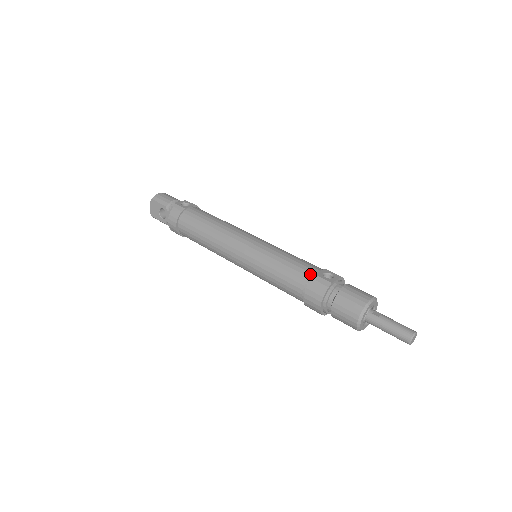
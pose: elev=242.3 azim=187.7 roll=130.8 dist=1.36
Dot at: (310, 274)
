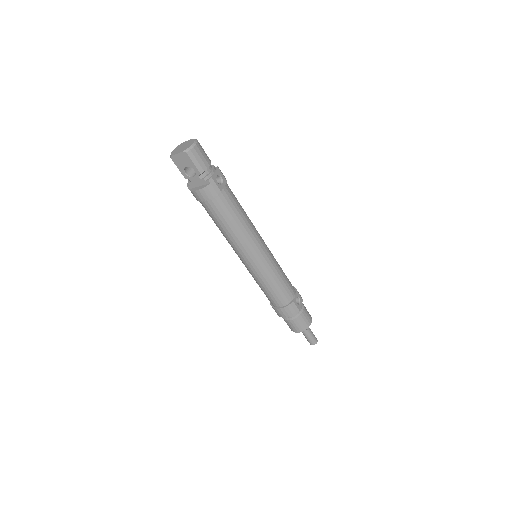
Dot at: (290, 299)
